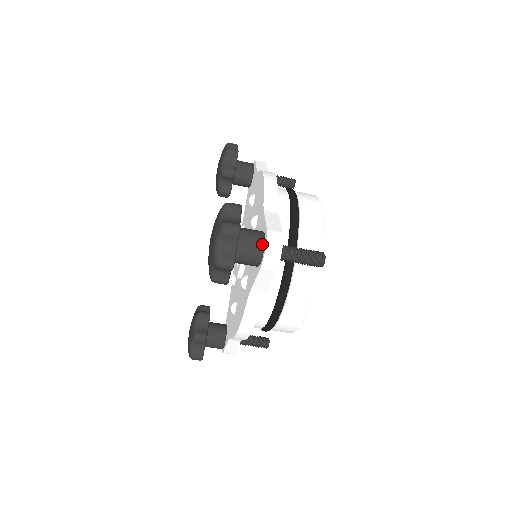
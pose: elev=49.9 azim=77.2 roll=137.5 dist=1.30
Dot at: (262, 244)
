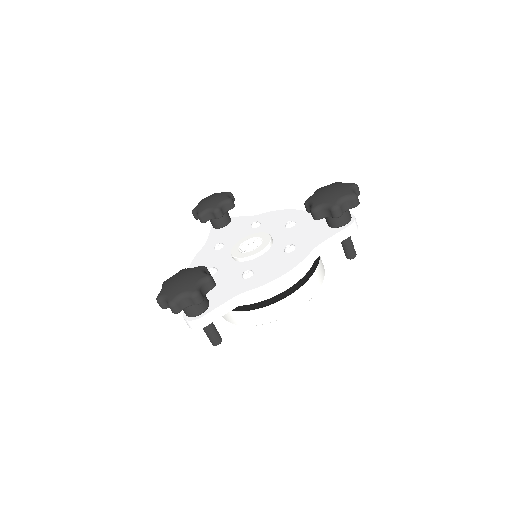
Dot at: (351, 215)
